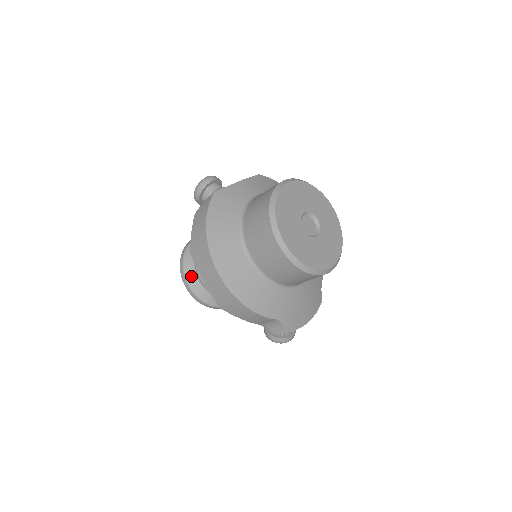
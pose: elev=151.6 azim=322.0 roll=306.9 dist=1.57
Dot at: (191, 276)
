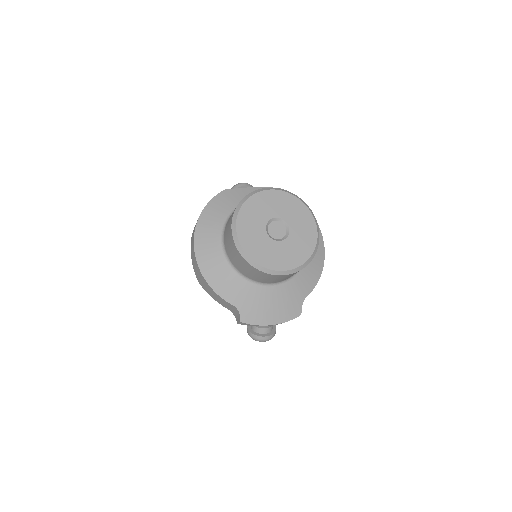
Dot at: occluded
